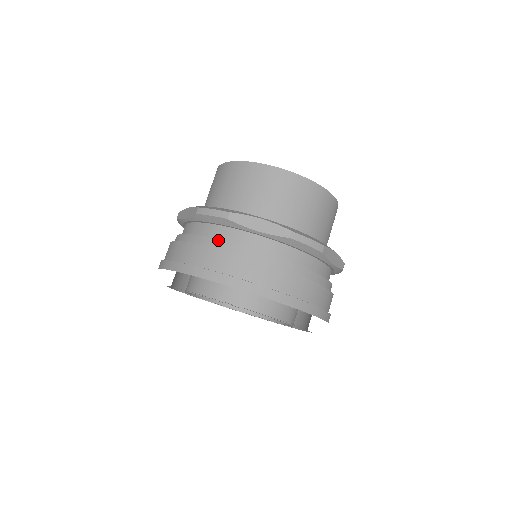
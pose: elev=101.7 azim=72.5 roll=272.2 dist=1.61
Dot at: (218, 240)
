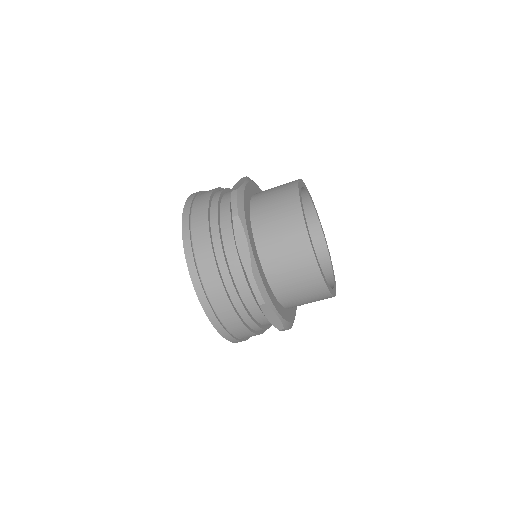
Dot at: (217, 221)
